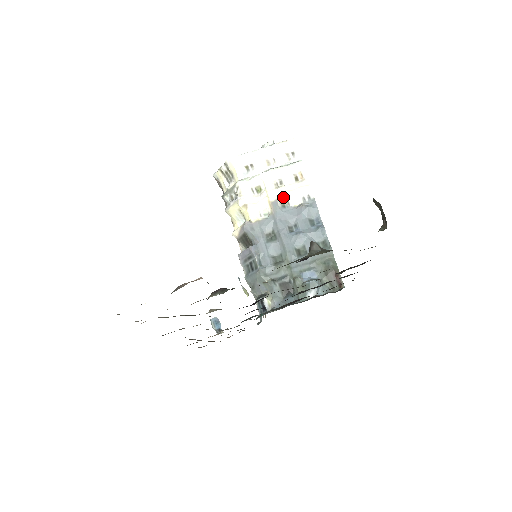
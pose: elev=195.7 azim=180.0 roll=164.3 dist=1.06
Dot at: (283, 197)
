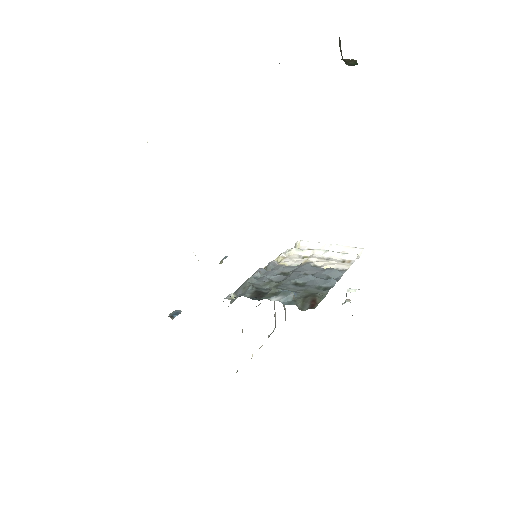
Dot at: (320, 263)
